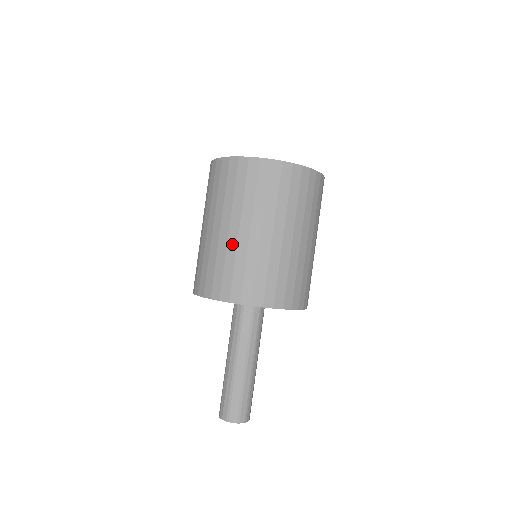
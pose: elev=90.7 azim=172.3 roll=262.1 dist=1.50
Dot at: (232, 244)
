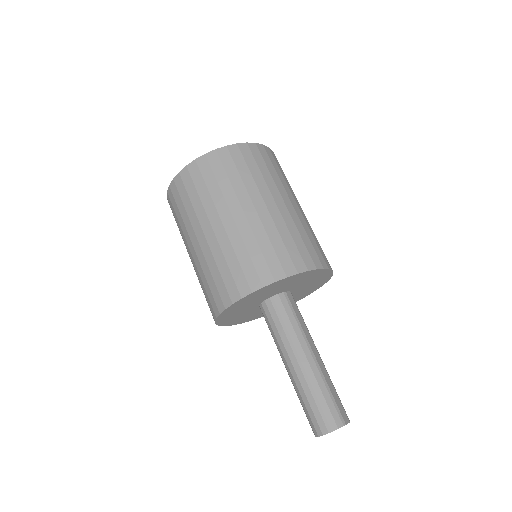
Dot at: (287, 216)
